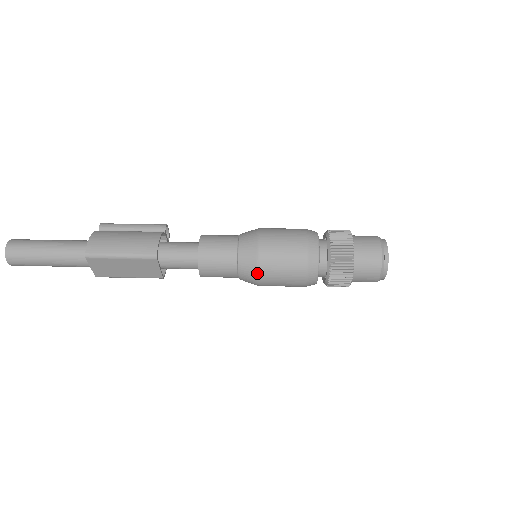
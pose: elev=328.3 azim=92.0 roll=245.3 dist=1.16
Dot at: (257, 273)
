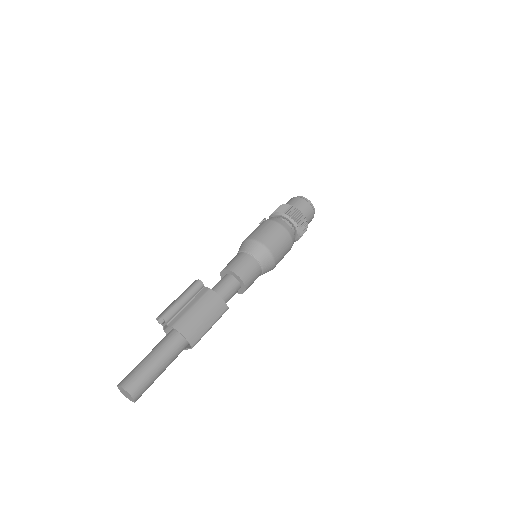
Dot at: occluded
